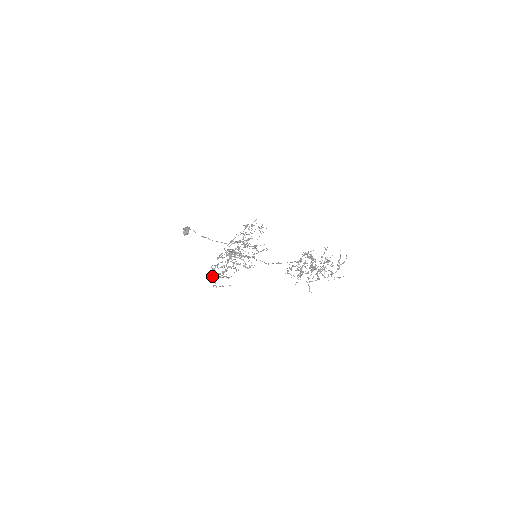
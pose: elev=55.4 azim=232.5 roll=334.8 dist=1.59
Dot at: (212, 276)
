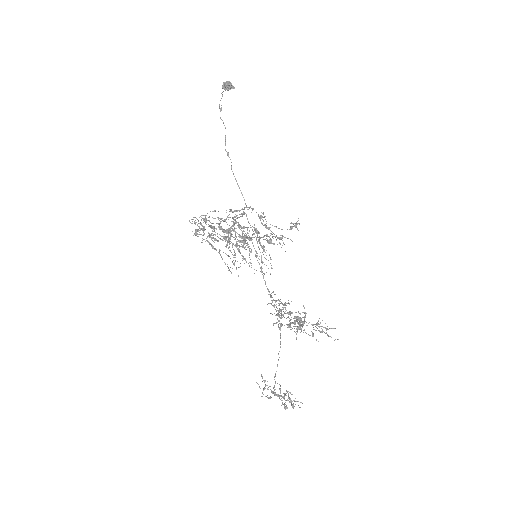
Dot at: (194, 222)
